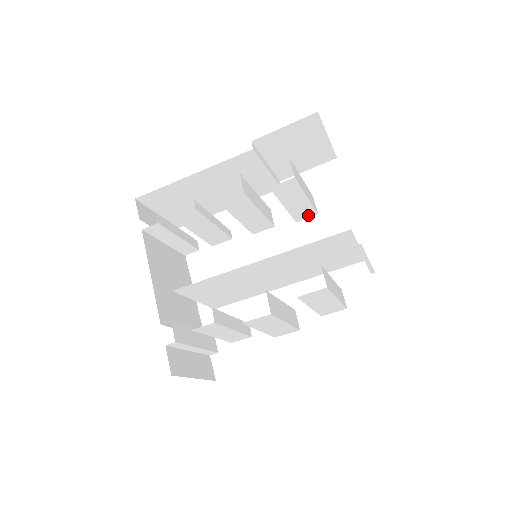
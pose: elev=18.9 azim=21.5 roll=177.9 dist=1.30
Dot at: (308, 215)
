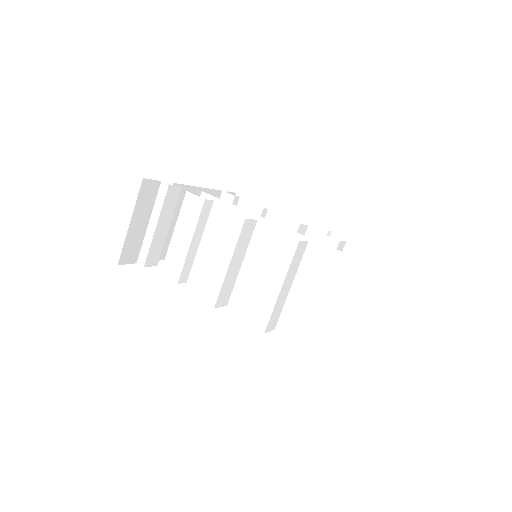
Dot at: occluded
